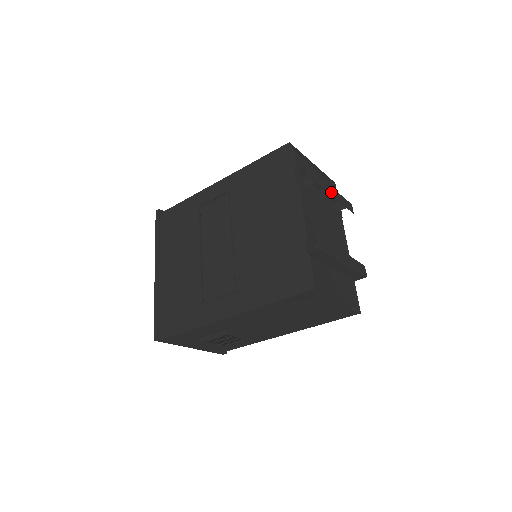
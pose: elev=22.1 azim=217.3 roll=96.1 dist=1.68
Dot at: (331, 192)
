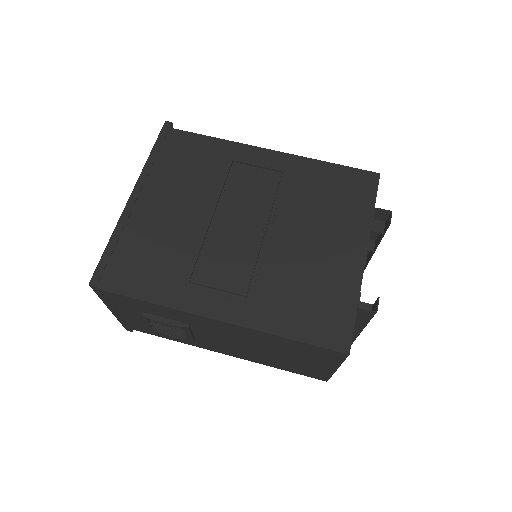
Dot at: occluded
